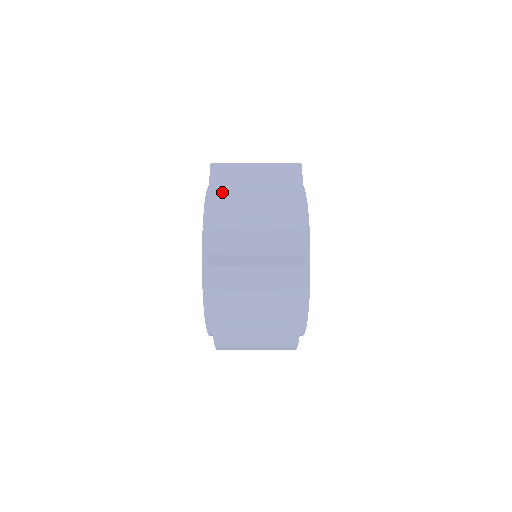
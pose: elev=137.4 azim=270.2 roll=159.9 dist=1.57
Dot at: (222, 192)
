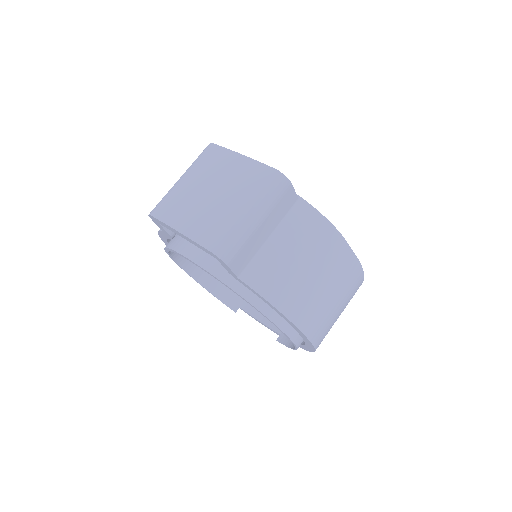
Dot at: (182, 217)
